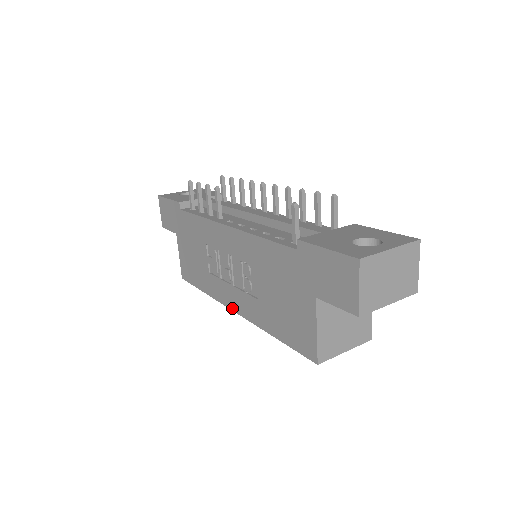
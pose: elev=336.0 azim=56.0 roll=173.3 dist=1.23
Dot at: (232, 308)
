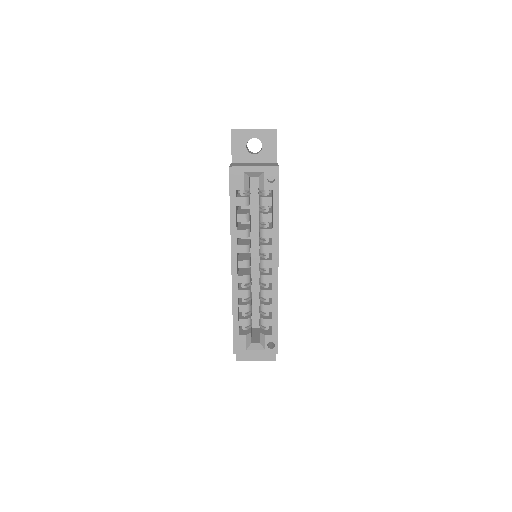
Dot at: (231, 268)
